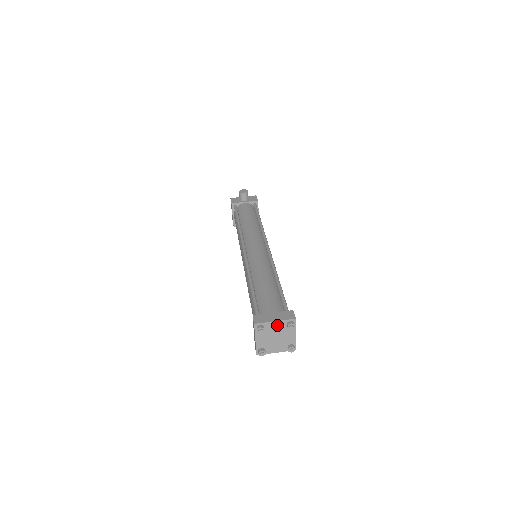
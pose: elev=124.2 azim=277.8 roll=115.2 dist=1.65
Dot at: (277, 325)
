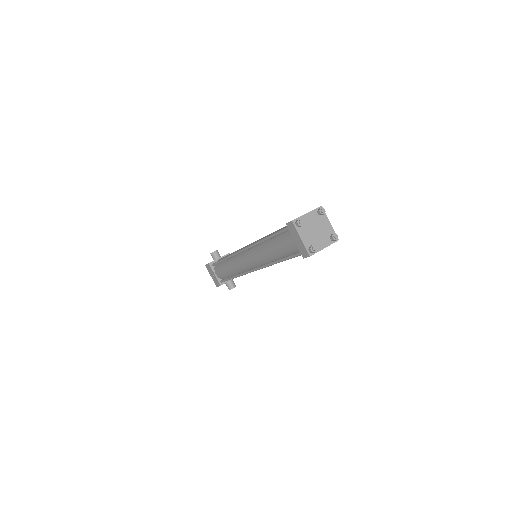
Dot at: (311, 217)
